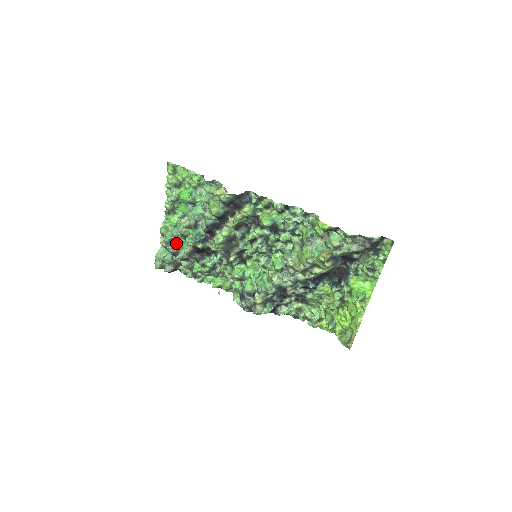
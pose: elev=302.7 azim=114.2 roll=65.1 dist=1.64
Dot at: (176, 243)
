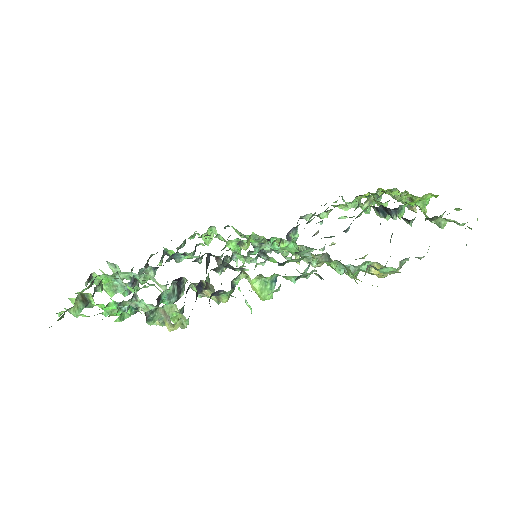
Dot at: (136, 281)
